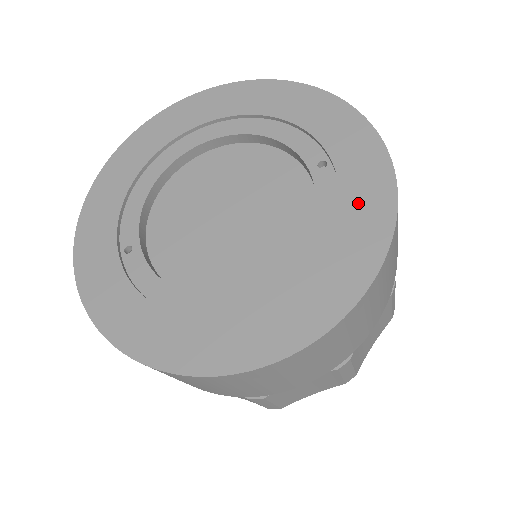
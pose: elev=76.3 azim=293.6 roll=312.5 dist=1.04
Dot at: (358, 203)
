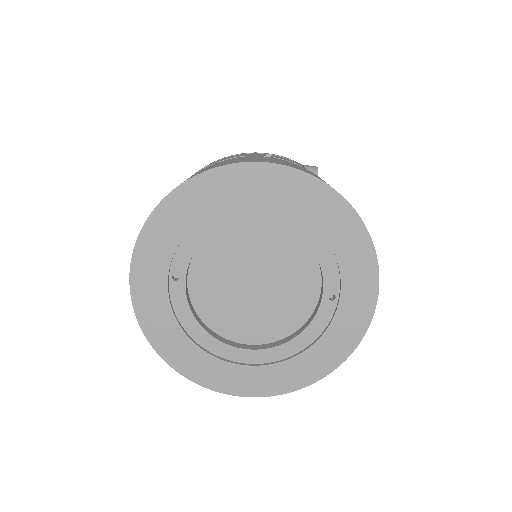
Dot at: (333, 340)
